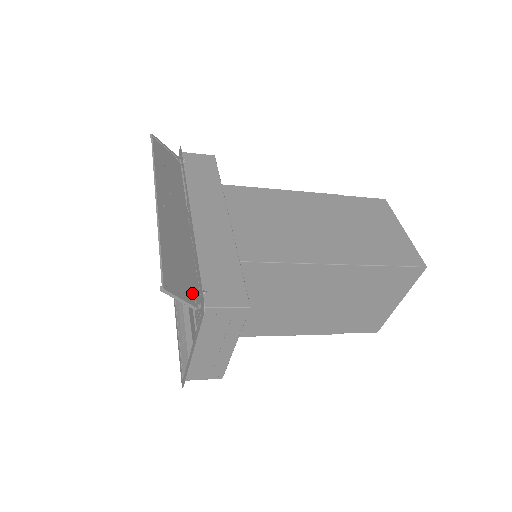
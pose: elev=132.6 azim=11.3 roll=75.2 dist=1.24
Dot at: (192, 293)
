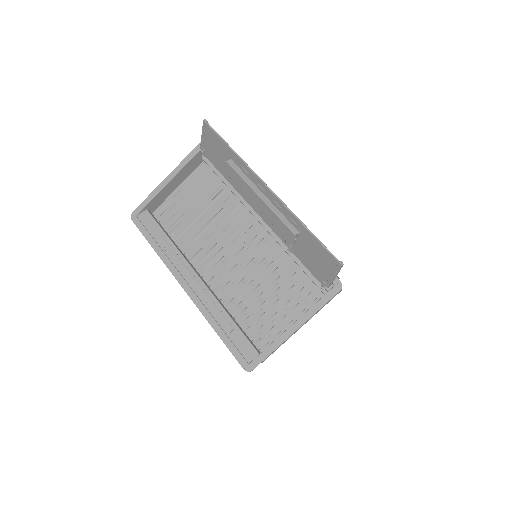
Dot at: (321, 274)
